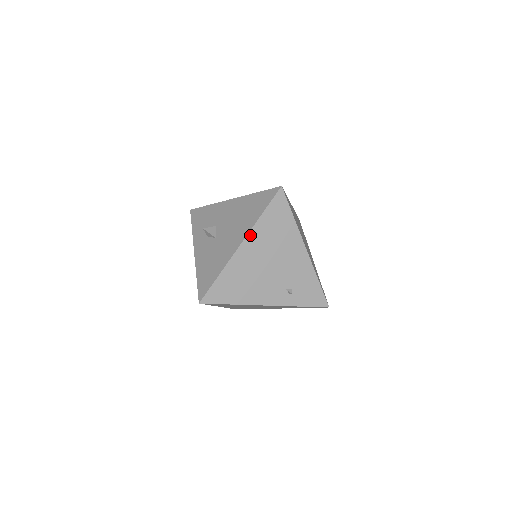
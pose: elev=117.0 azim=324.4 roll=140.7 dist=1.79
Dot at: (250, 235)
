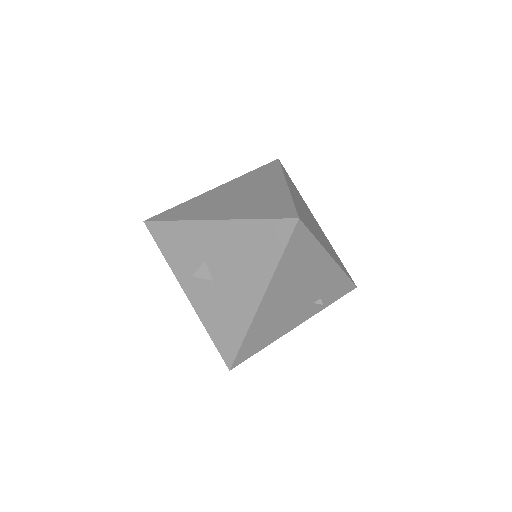
Dot at: (270, 287)
